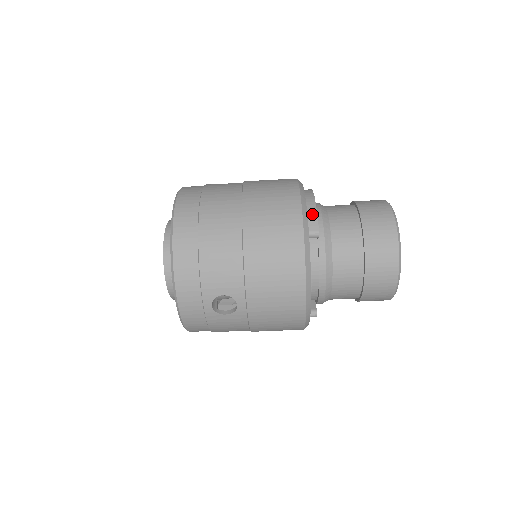
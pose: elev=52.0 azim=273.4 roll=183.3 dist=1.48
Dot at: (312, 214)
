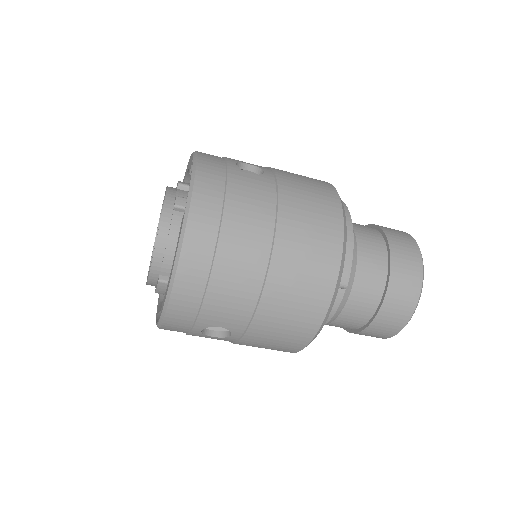
Dot at: (347, 261)
